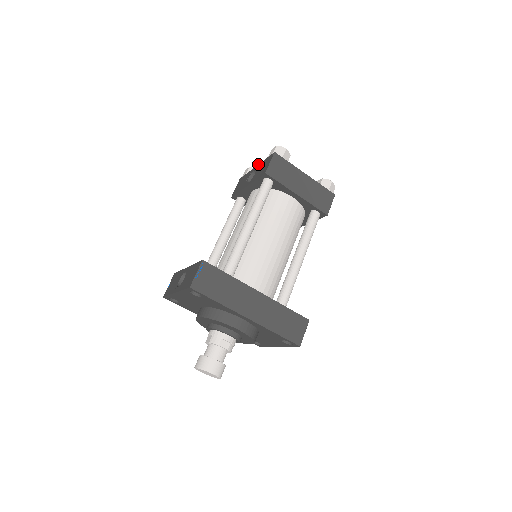
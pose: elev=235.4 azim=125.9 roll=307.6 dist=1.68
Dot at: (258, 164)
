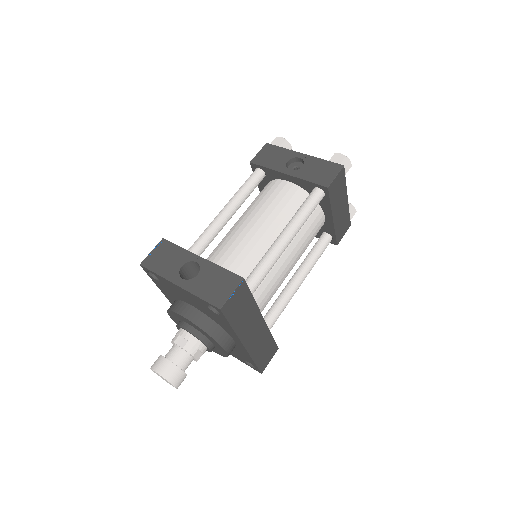
Dot at: occluded
